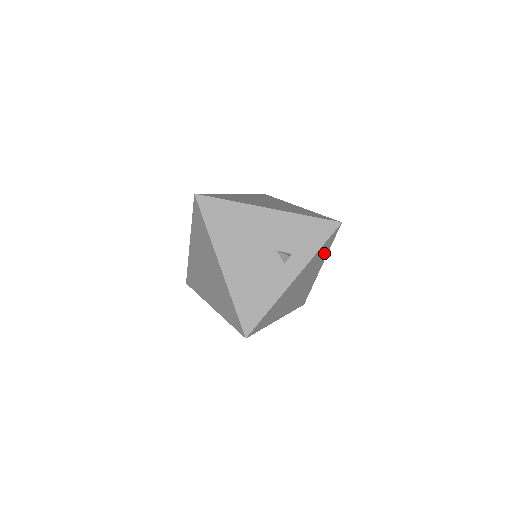
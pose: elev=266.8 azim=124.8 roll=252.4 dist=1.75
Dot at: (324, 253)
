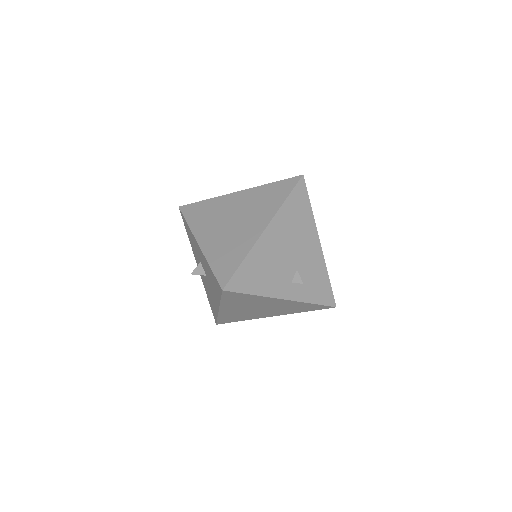
Dot at: (299, 310)
